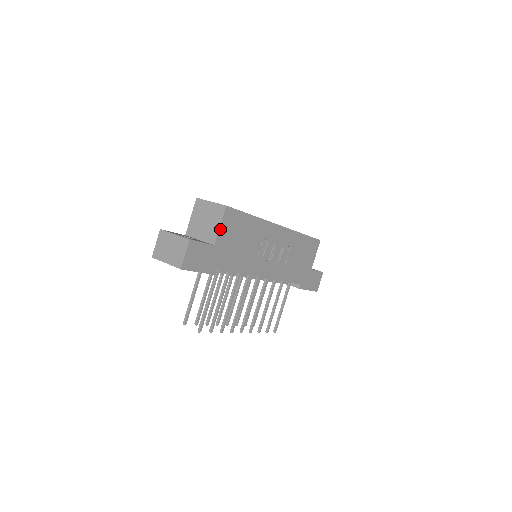
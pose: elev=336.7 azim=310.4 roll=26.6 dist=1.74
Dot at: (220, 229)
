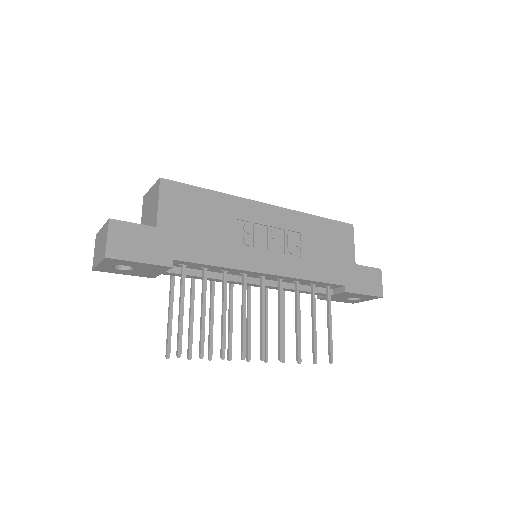
Dot at: (160, 207)
